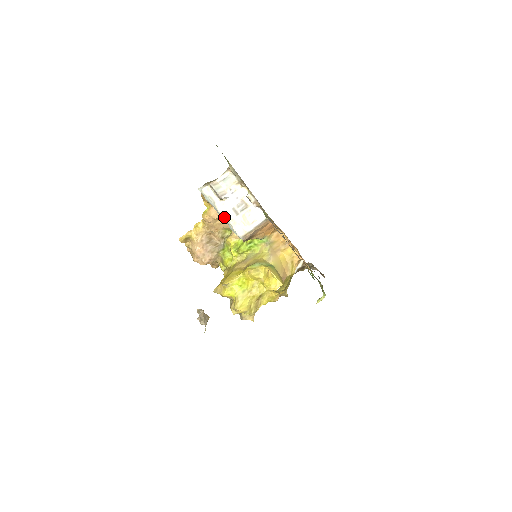
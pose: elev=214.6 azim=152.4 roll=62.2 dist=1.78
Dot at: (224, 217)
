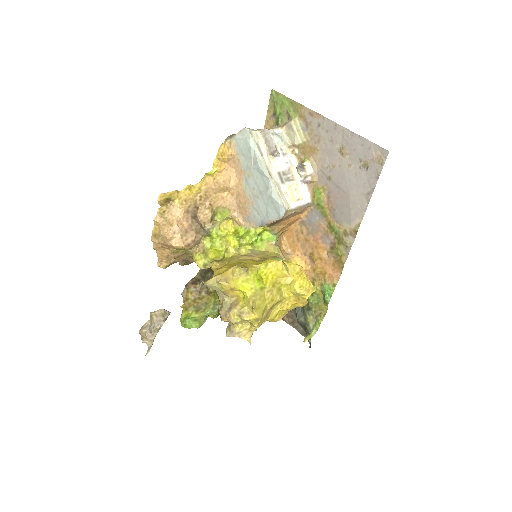
Dot at: (271, 177)
